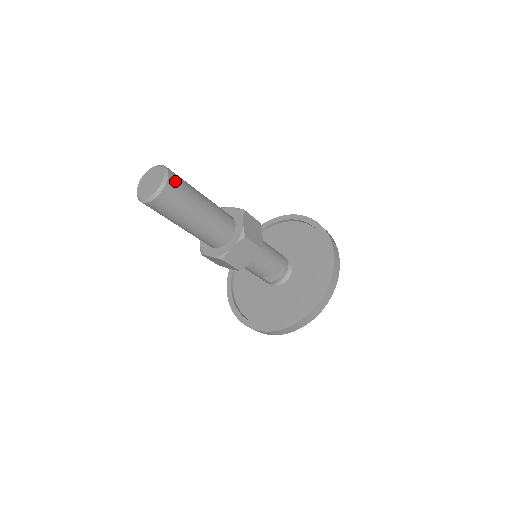
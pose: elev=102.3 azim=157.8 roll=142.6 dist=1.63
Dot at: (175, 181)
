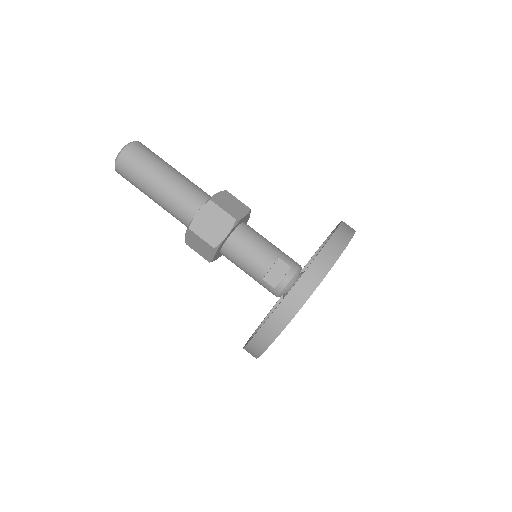
Dot at: (141, 147)
